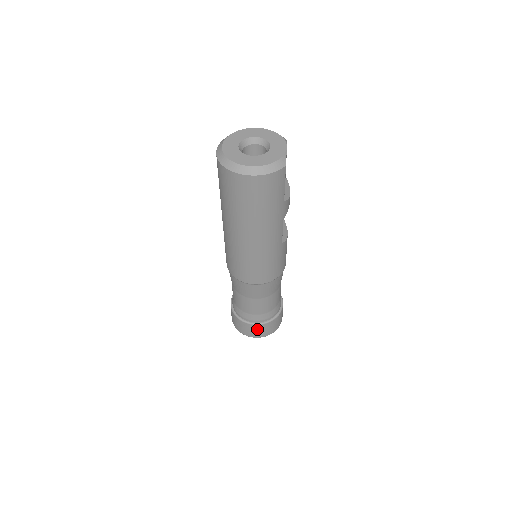
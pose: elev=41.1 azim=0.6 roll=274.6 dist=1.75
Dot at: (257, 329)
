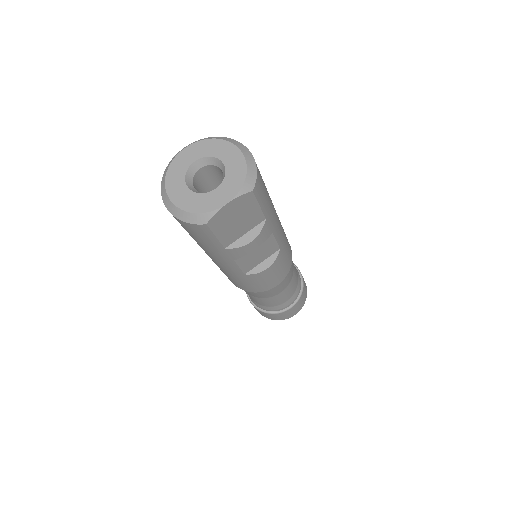
Dot at: occluded
